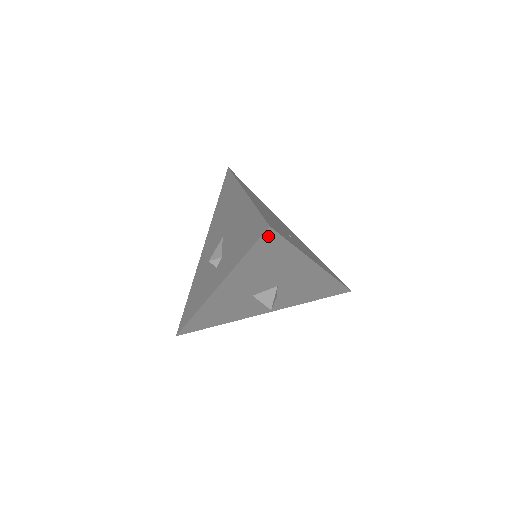
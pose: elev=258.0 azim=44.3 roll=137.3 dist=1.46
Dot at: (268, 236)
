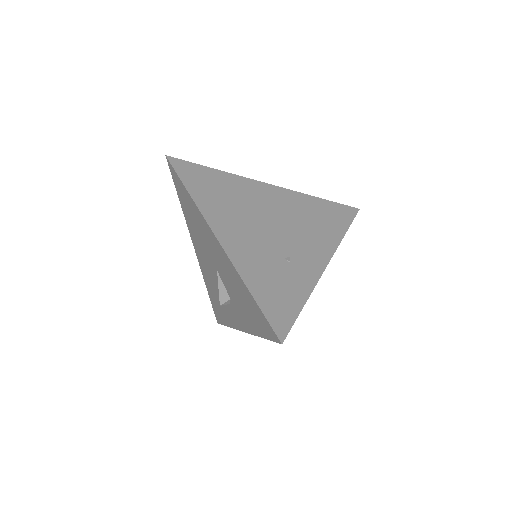
Dot at: occluded
